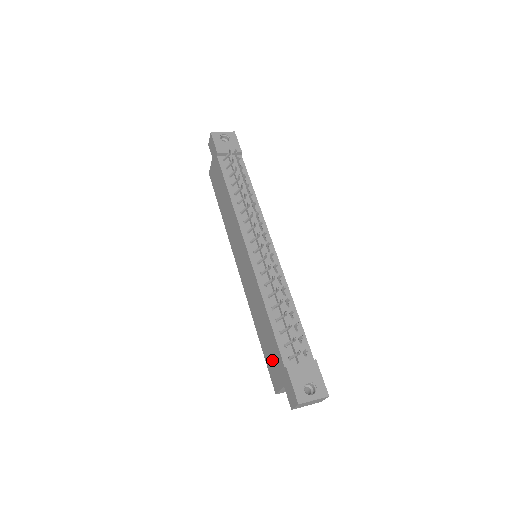
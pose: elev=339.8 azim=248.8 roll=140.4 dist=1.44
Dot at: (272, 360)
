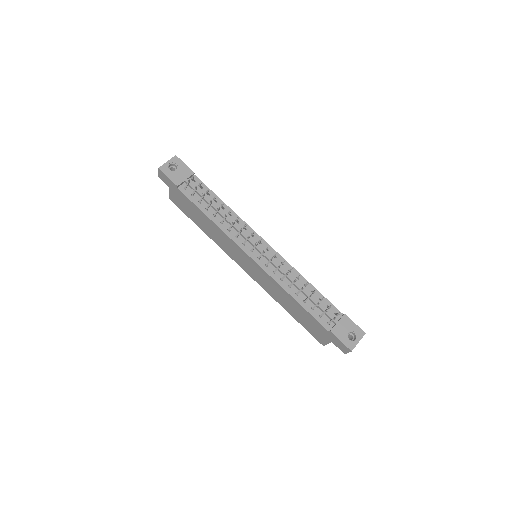
Dot at: (312, 327)
